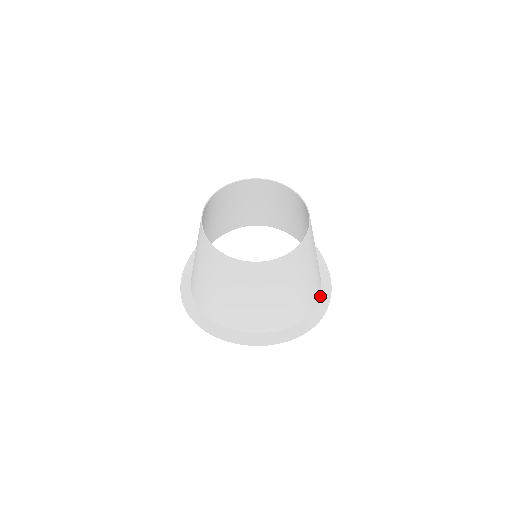
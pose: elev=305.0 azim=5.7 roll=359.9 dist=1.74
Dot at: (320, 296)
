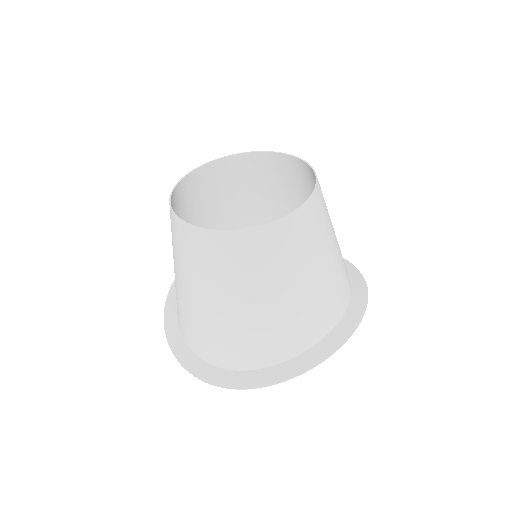
Dot at: occluded
